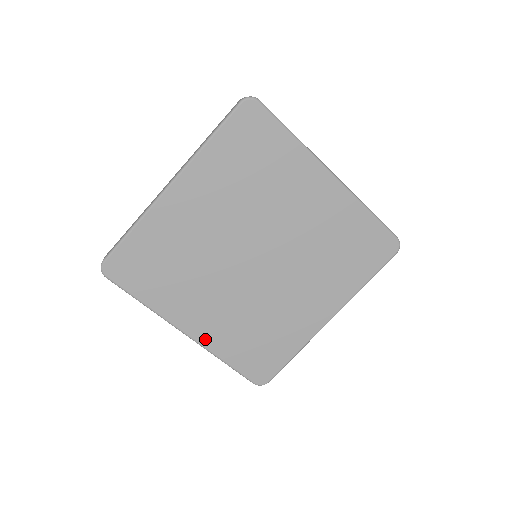
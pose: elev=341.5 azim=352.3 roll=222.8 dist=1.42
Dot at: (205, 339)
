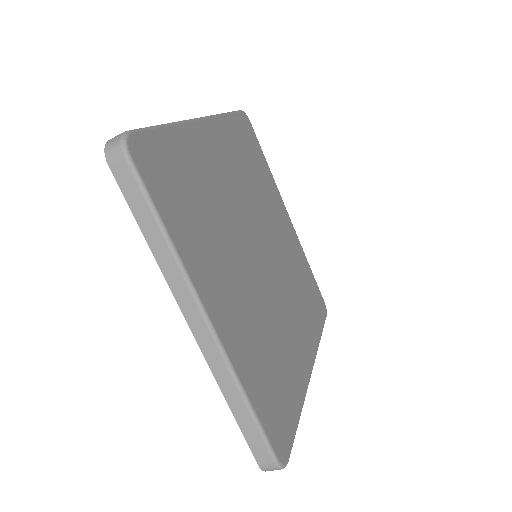
Dot at: (230, 344)
